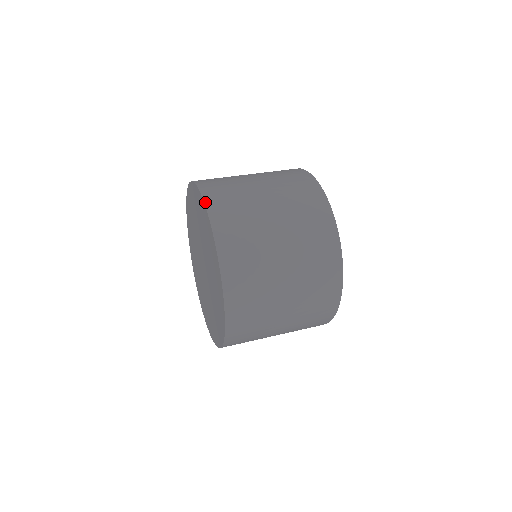
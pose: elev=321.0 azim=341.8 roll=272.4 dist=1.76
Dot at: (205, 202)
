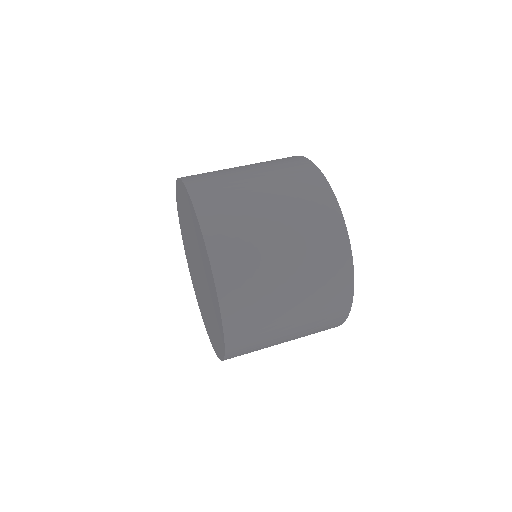
Dot at: occluded
